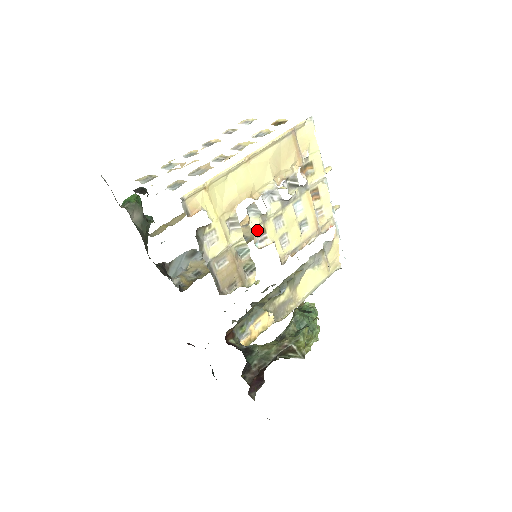
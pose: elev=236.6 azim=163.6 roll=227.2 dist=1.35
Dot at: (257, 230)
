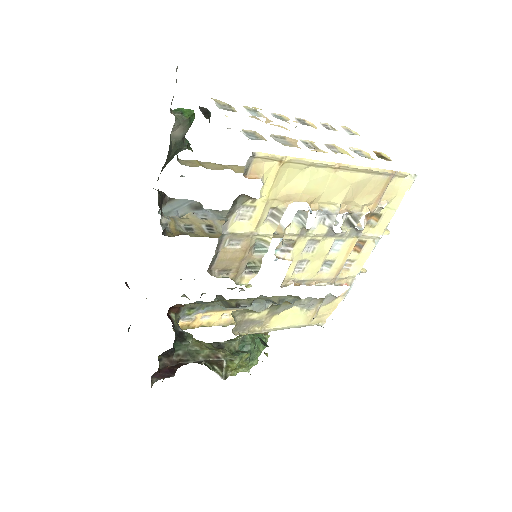
Dot at: (288, 238)
